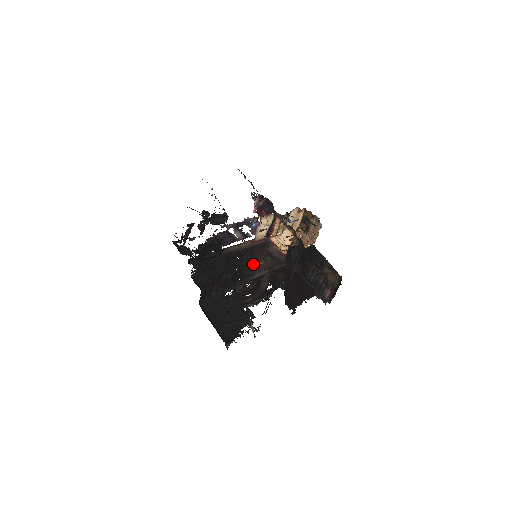
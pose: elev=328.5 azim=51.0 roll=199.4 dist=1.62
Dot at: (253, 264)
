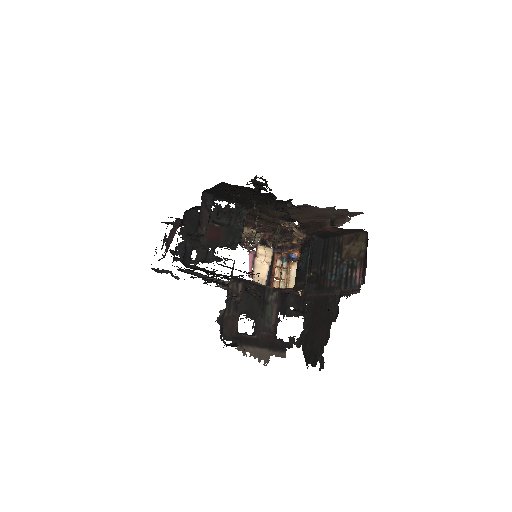
Dot at: occluded
